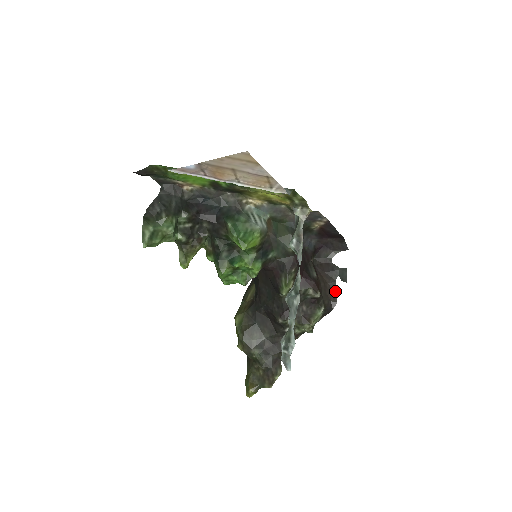
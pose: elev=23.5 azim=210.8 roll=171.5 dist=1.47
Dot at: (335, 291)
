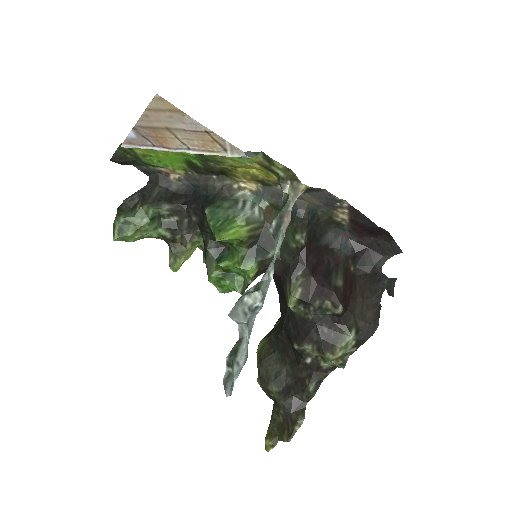
Dot at: (378, 310)
